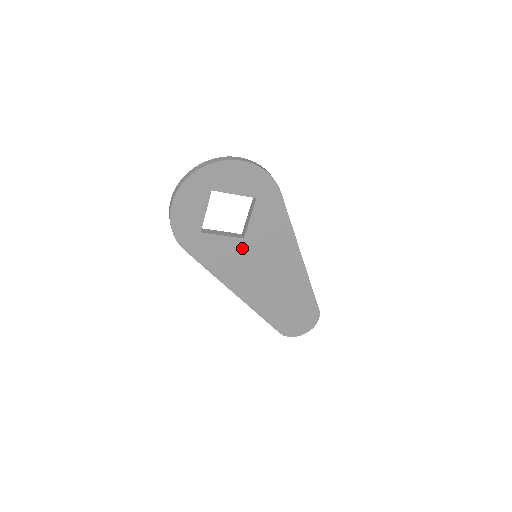
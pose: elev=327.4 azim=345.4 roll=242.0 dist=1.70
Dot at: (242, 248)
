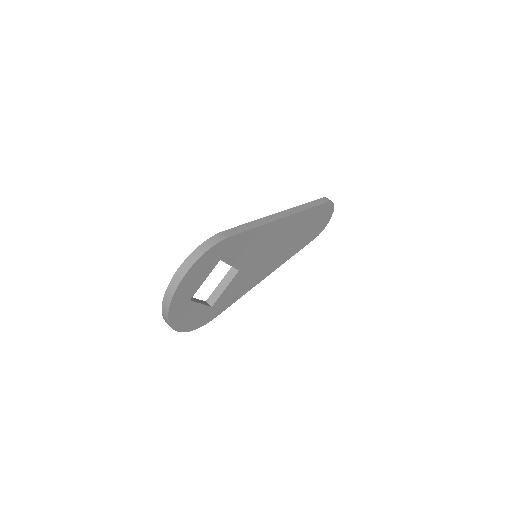
Dot at: (244, 272)
